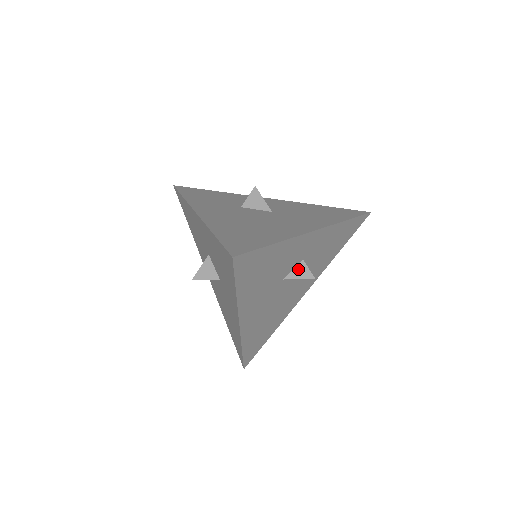
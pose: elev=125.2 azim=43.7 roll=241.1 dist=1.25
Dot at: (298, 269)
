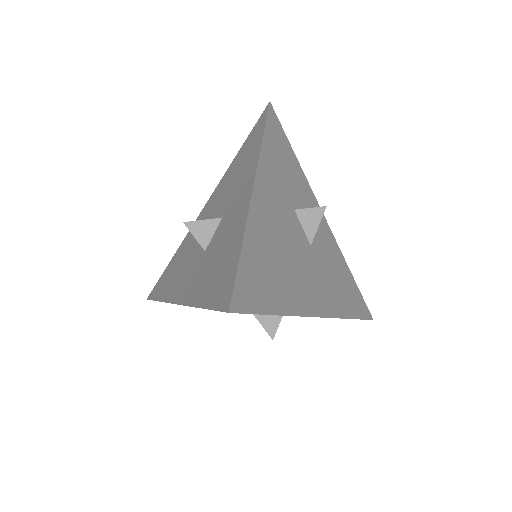
Dot at: (271, 317)
